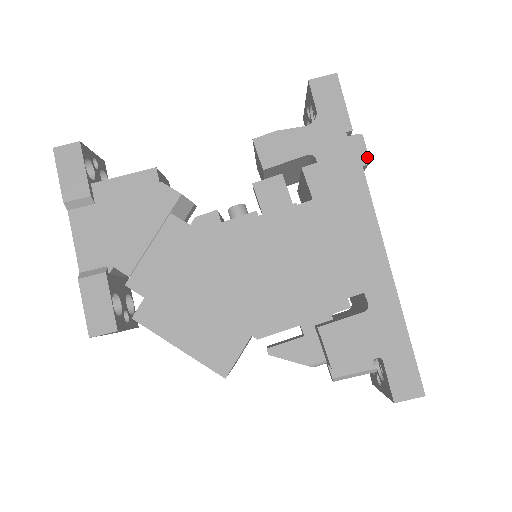
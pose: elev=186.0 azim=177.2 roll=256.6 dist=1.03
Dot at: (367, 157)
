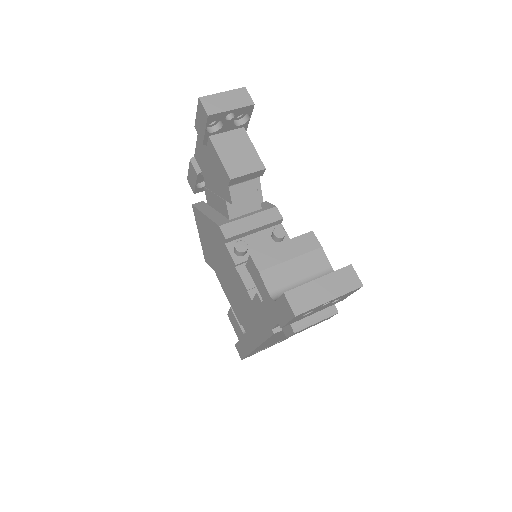
Dot at: (288, 336)
